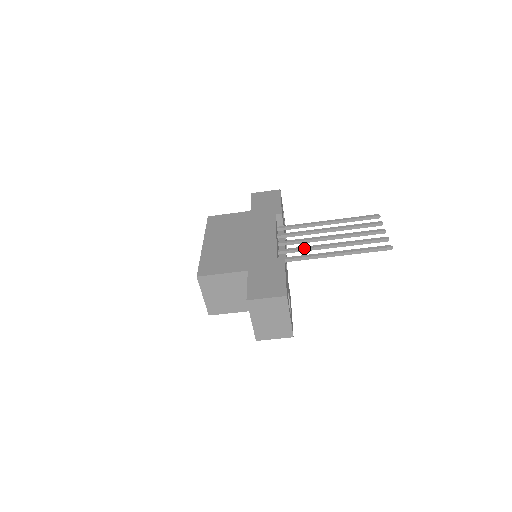
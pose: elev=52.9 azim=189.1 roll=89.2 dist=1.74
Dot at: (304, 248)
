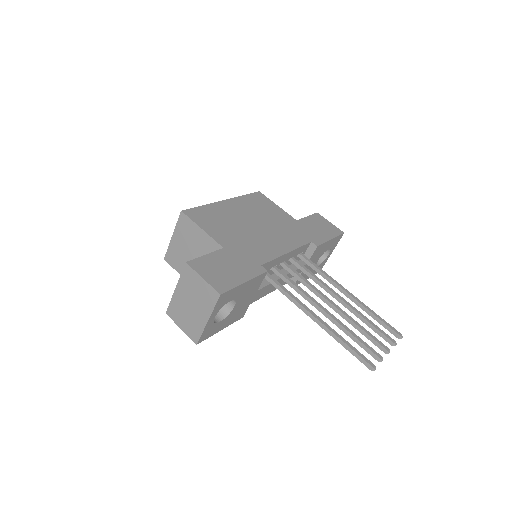
Dot at: (297, 287)
